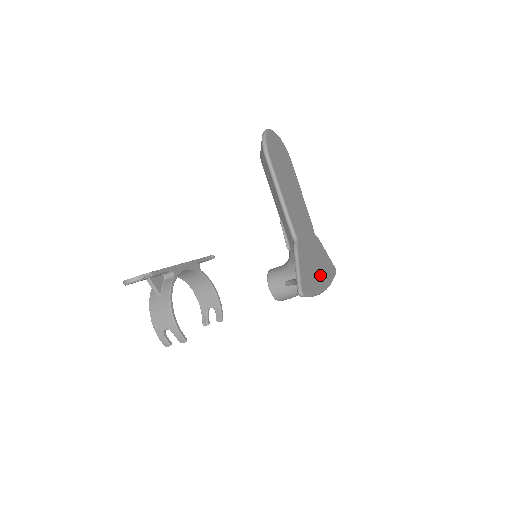
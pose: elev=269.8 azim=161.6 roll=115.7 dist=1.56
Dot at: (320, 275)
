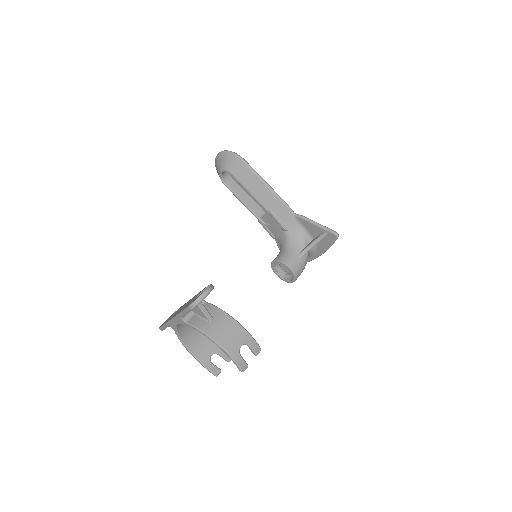
Dot at: occluded
